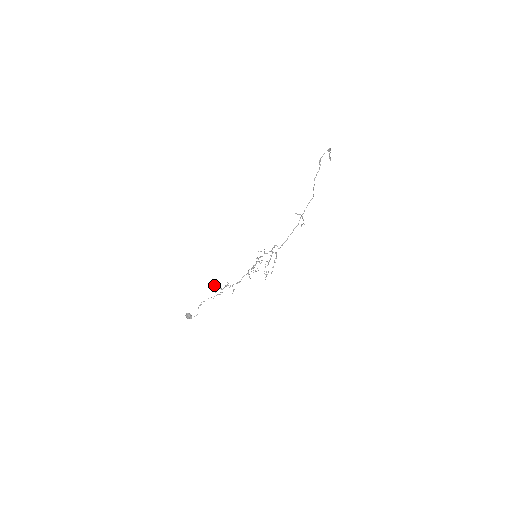
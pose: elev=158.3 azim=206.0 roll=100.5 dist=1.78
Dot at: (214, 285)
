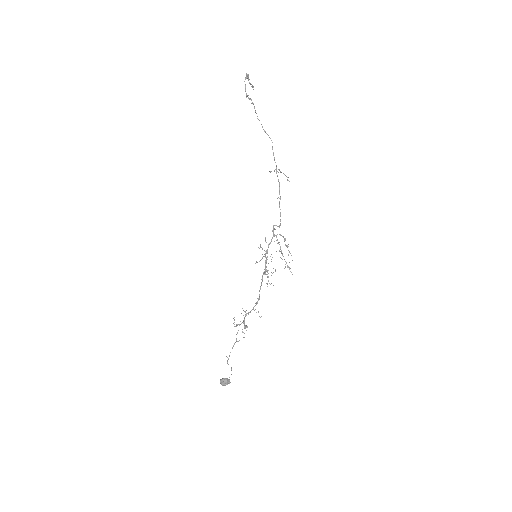
Dot at: occluded
